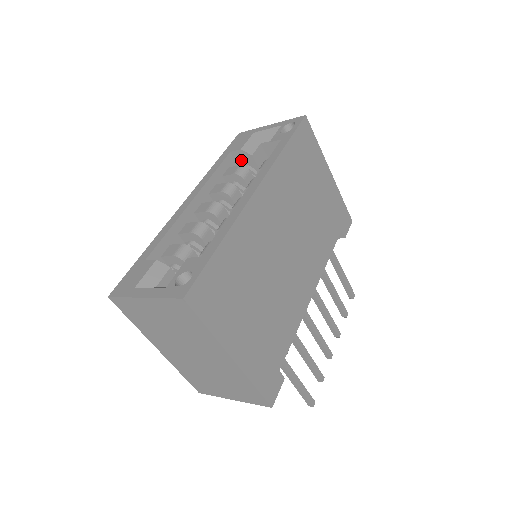
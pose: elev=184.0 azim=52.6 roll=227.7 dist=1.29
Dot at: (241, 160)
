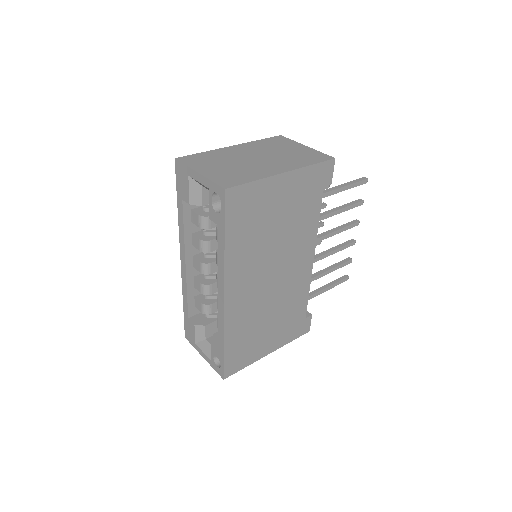
Dot at: occluded
